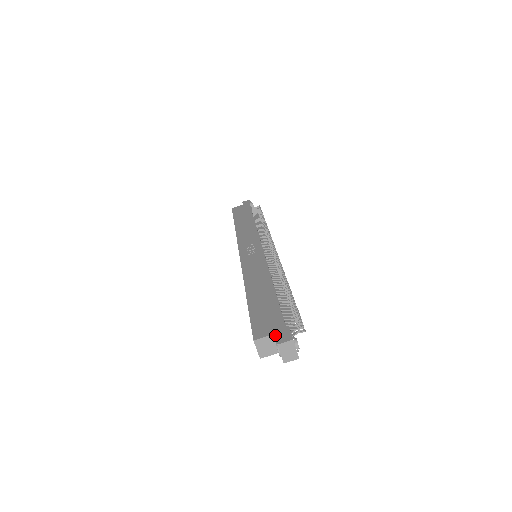
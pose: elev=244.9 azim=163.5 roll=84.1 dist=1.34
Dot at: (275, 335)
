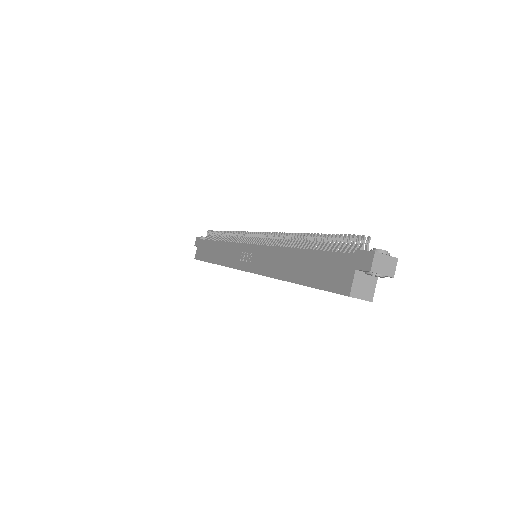
Dot at: (357, 270)
